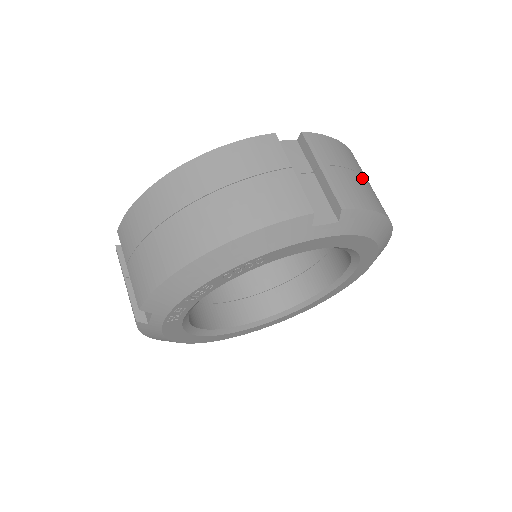
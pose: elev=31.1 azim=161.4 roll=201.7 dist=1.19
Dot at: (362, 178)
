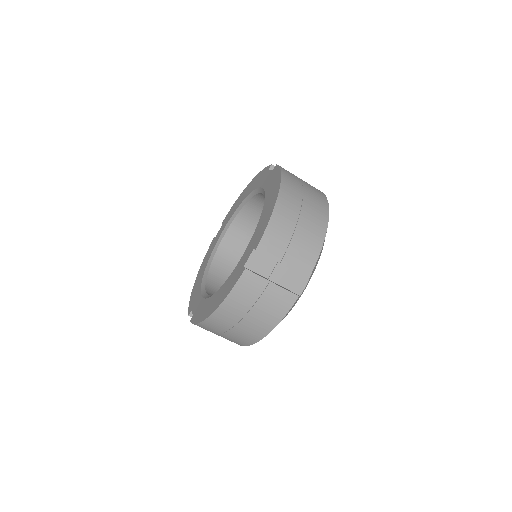
Dot at: (300, 225)
